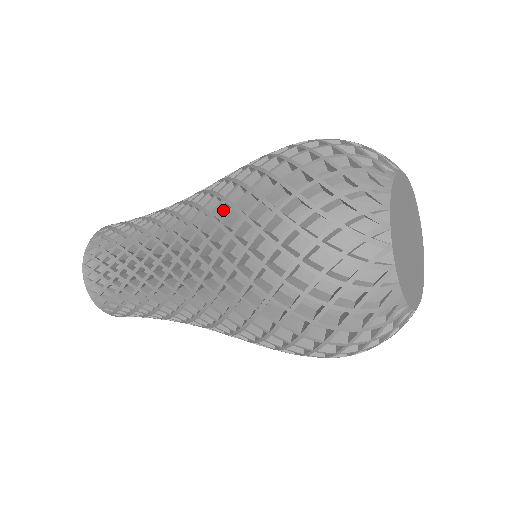
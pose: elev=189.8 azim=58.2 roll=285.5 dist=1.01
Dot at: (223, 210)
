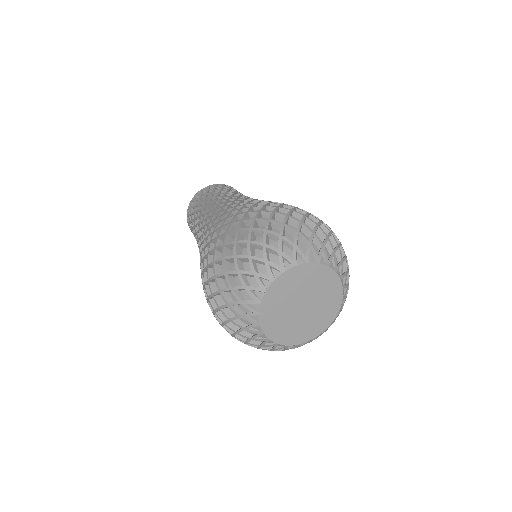
Dot at: occluded
